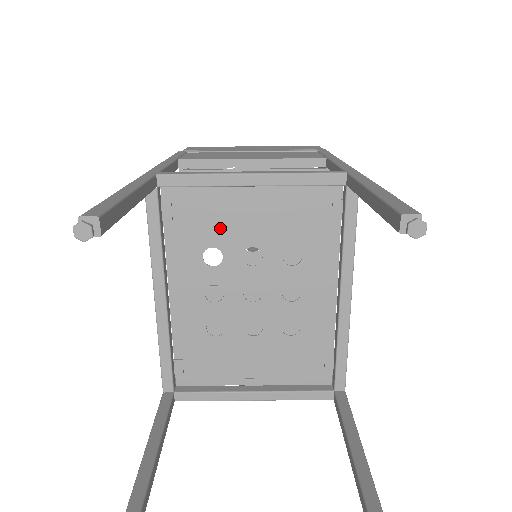
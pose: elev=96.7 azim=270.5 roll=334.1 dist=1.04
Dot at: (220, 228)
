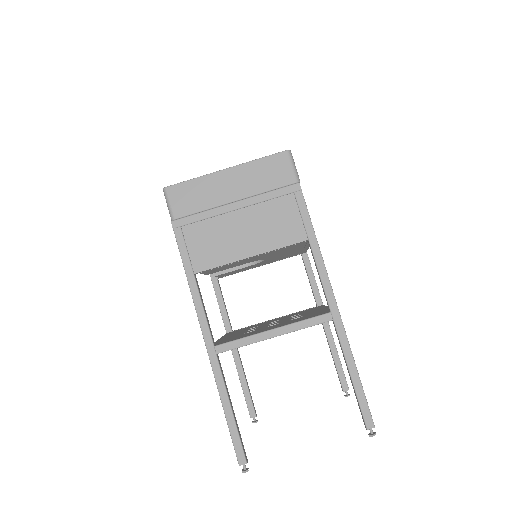
Dot at: occluded
